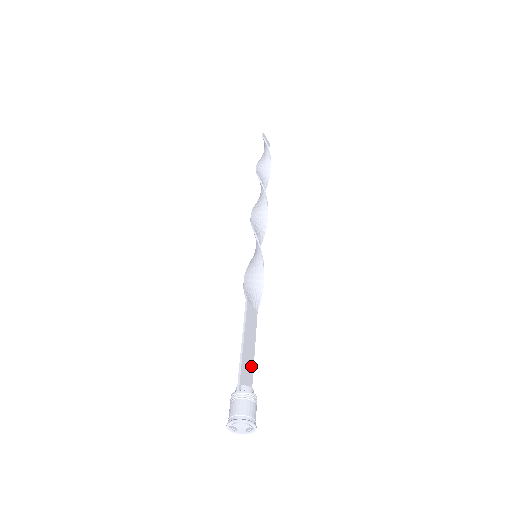
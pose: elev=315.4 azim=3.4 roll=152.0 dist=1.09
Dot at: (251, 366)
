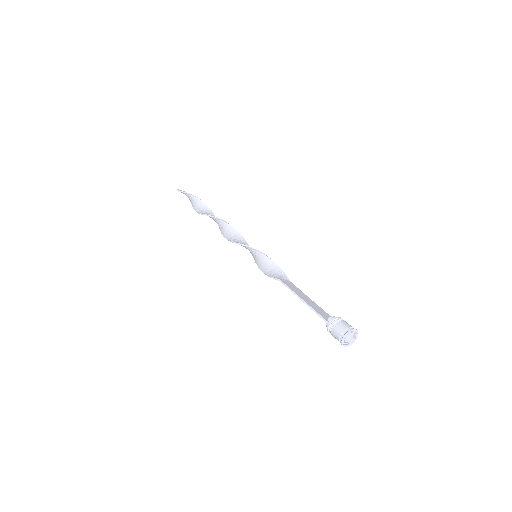
Dot at: (320, 309)
